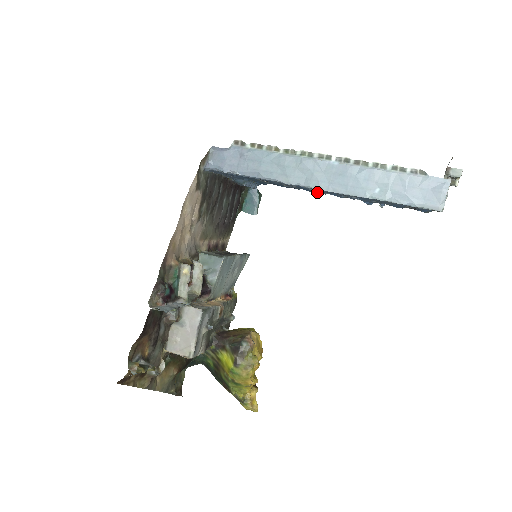
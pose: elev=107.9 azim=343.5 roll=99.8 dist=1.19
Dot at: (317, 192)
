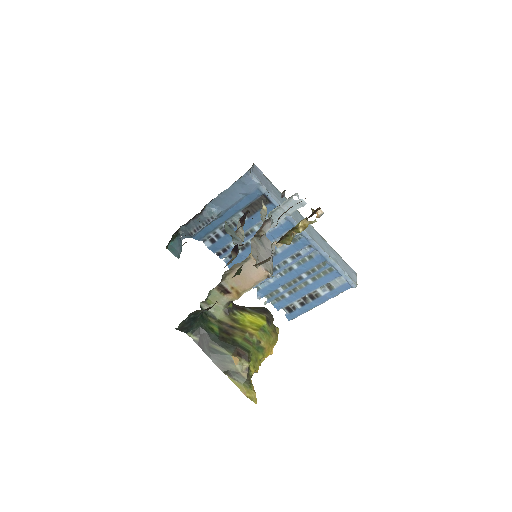
Dot at: occluded
